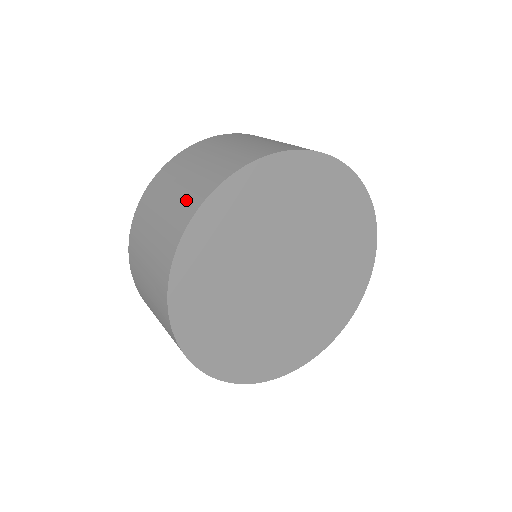
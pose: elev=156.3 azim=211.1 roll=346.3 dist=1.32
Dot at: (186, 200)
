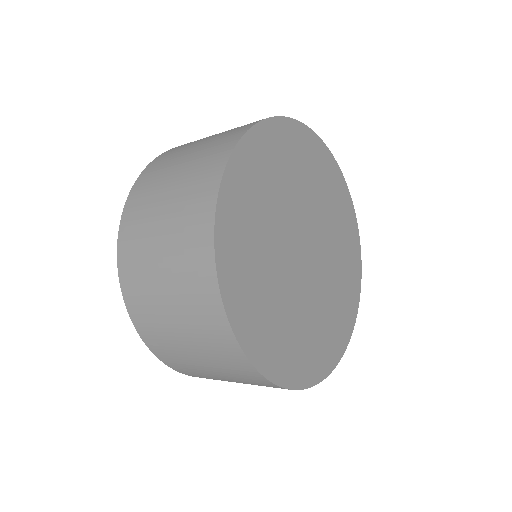
Dot at: (192, 284)
